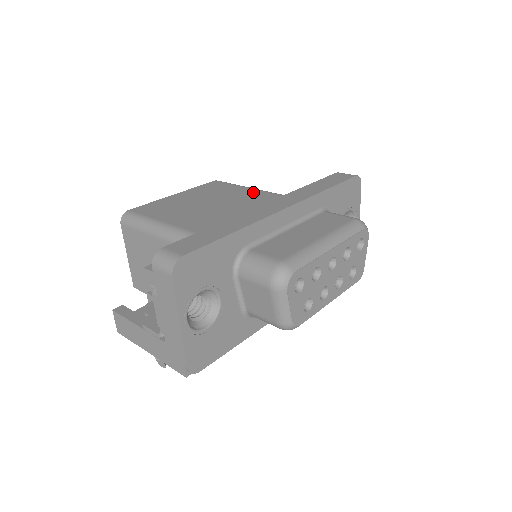
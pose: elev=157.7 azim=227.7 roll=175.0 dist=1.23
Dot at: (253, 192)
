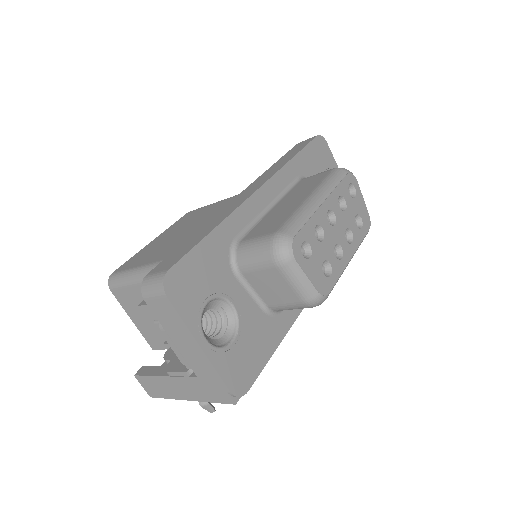
Dot at: (226, 201)
